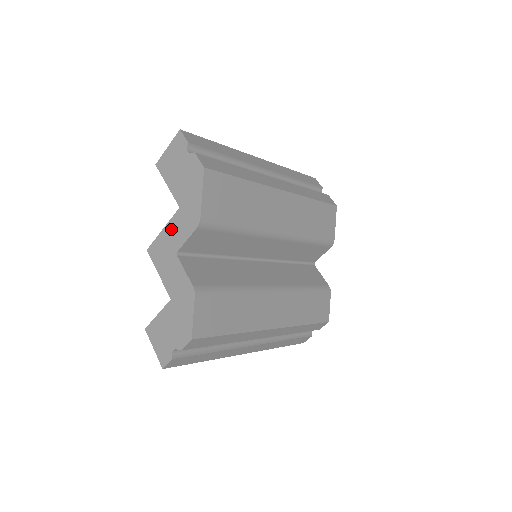
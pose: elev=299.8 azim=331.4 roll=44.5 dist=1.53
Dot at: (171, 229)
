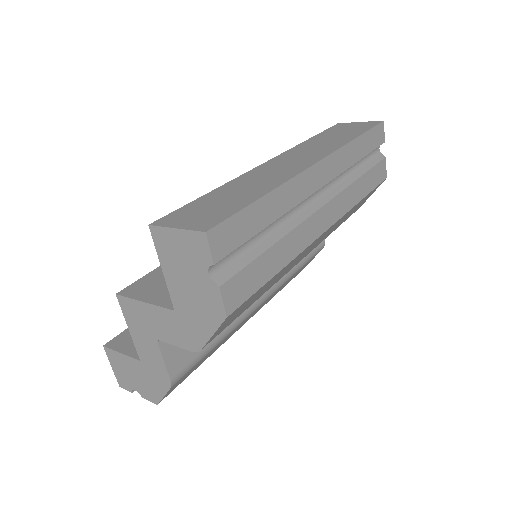
Dot at: (156, 315)
